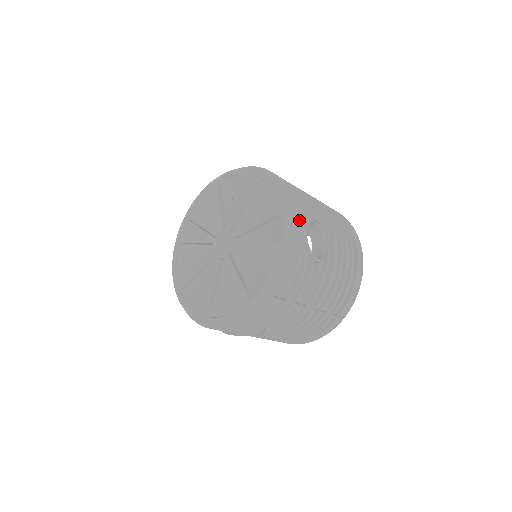
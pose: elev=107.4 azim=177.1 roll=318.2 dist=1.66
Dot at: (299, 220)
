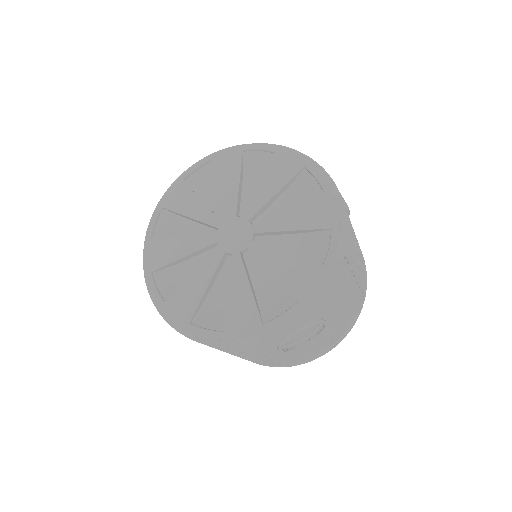
Dot at: (307, 318)
